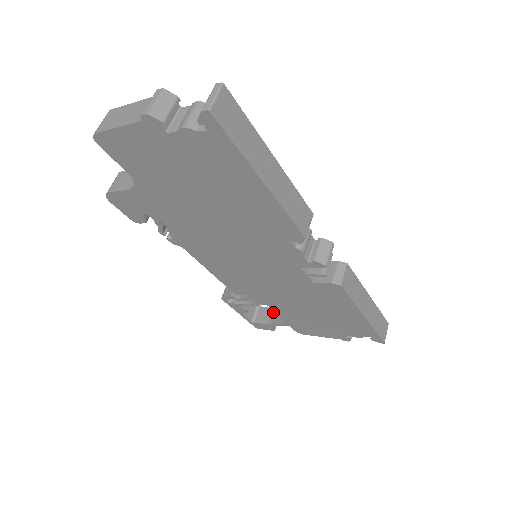
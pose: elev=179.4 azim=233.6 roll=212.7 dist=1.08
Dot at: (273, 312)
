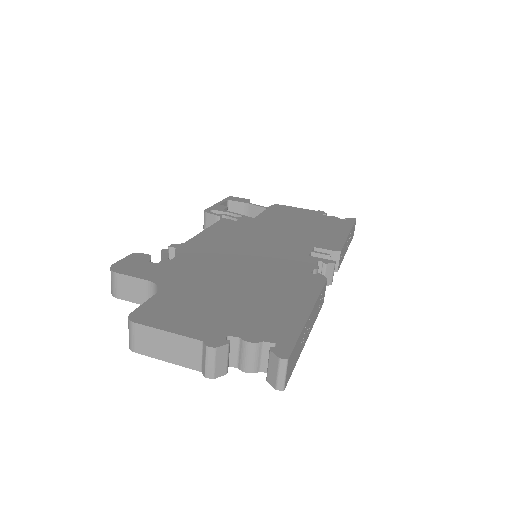
Dot at: (246, 208)
